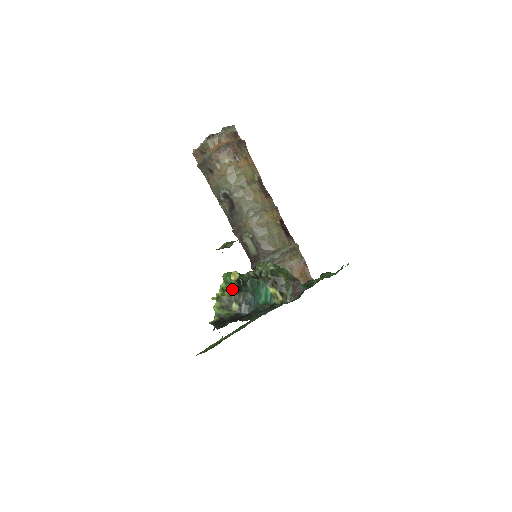
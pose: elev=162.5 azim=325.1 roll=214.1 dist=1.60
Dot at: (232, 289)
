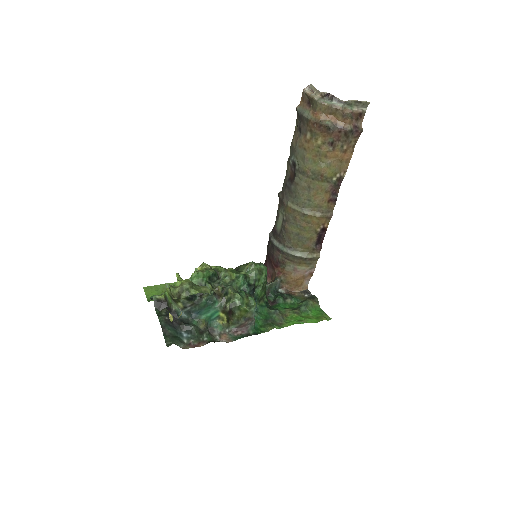
Dot at: occluded
